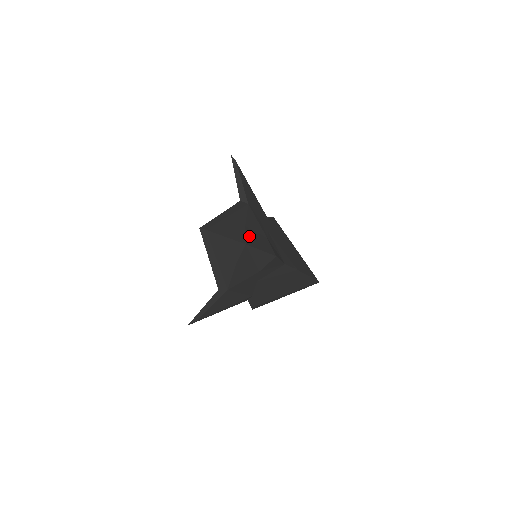
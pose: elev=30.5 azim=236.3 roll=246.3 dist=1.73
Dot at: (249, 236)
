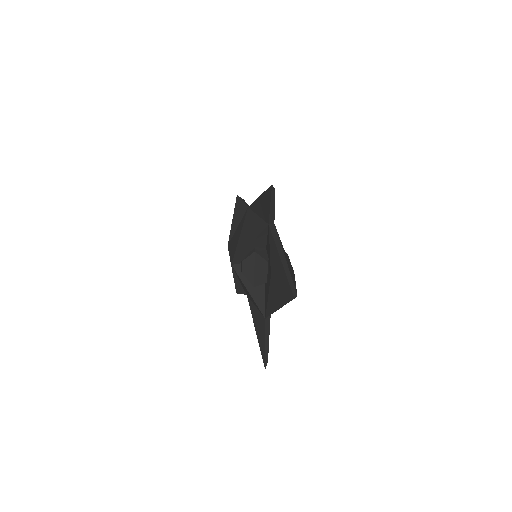
Dot at: occluded
